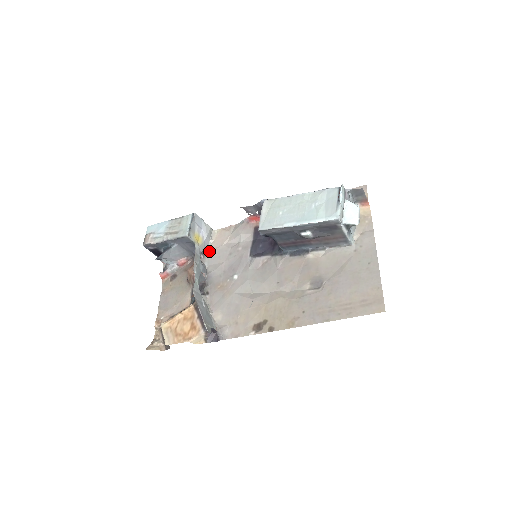
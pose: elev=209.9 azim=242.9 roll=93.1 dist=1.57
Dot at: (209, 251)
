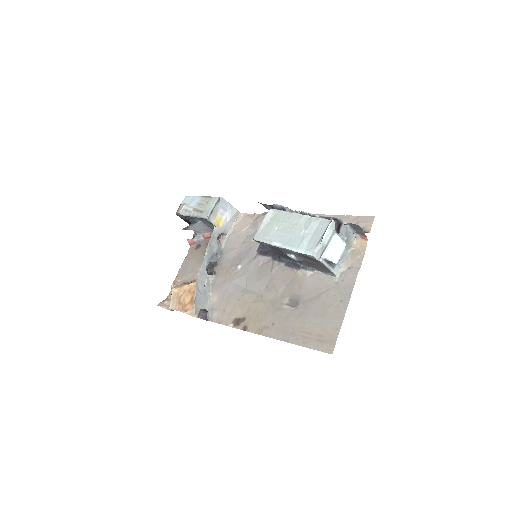
Dot at: (230, 233)
